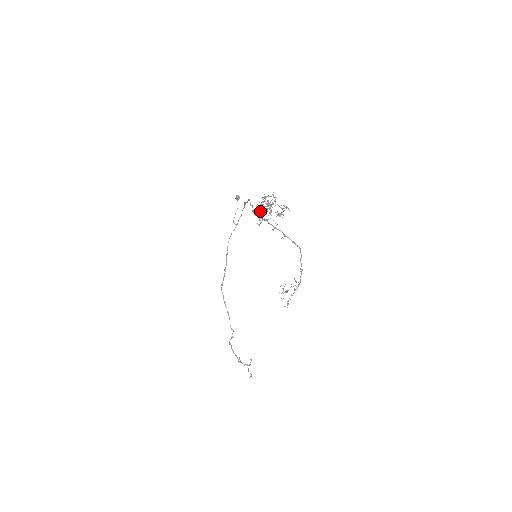
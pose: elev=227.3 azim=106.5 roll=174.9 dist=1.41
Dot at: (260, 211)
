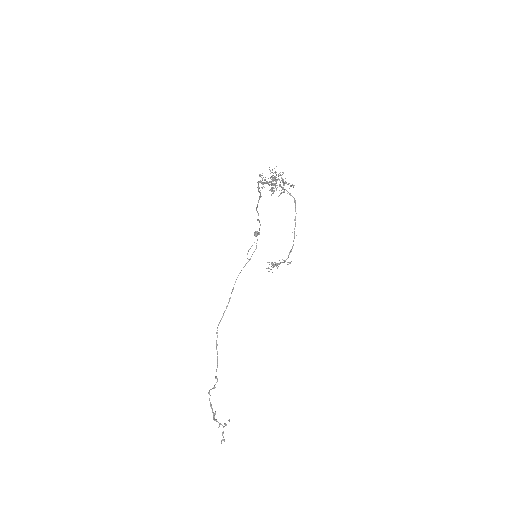
Dot at: occluded
